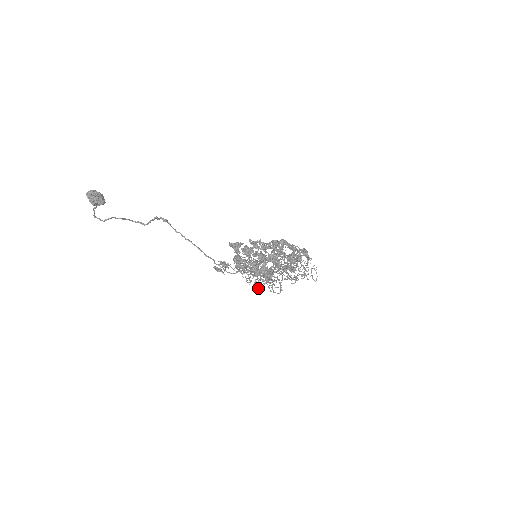
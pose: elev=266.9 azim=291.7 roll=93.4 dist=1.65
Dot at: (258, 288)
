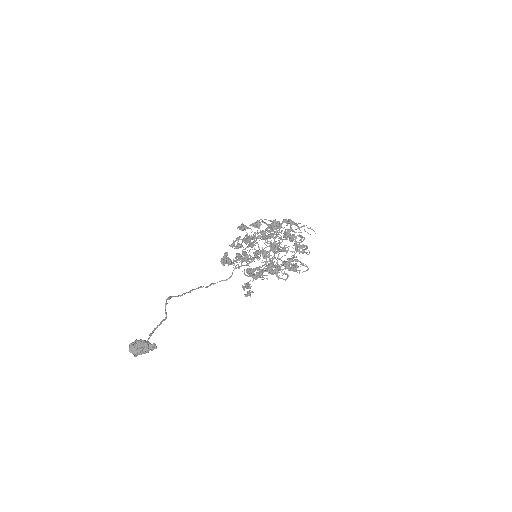
Dot at: (286, 279)
